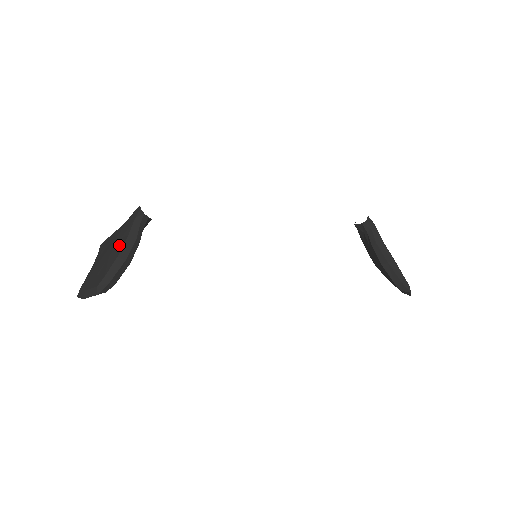
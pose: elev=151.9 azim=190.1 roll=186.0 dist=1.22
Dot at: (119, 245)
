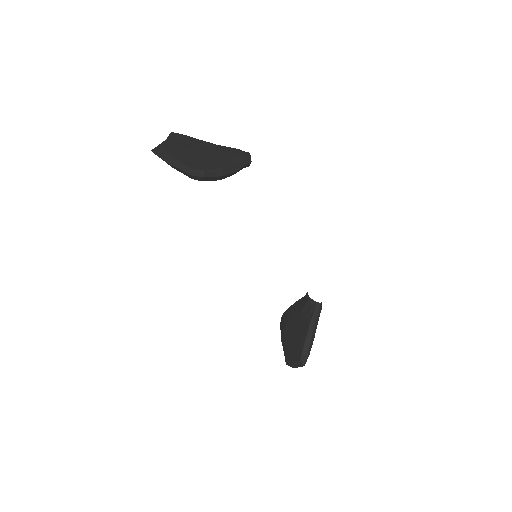
Dot at: (224, 161)
